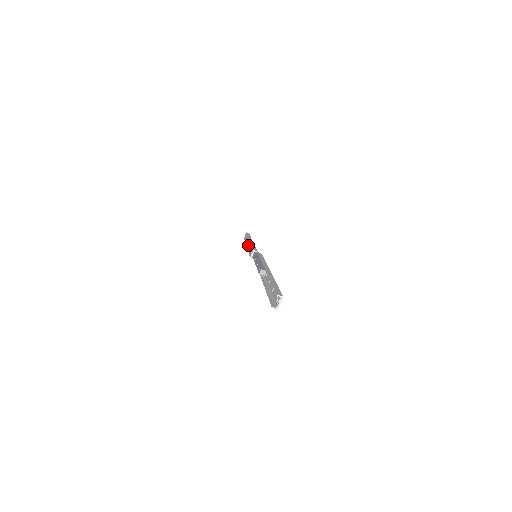
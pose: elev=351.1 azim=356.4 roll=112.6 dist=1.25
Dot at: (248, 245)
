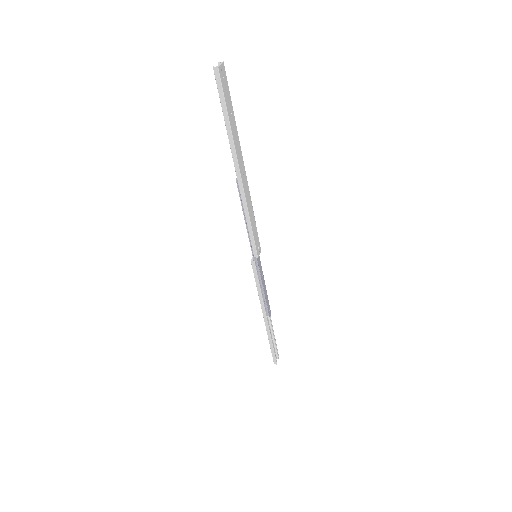
Dot at: occluded
